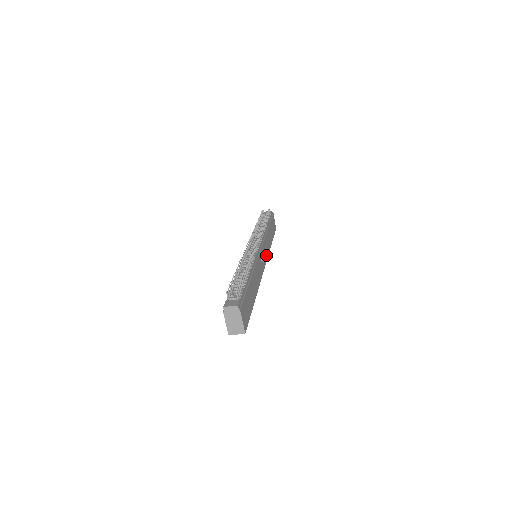
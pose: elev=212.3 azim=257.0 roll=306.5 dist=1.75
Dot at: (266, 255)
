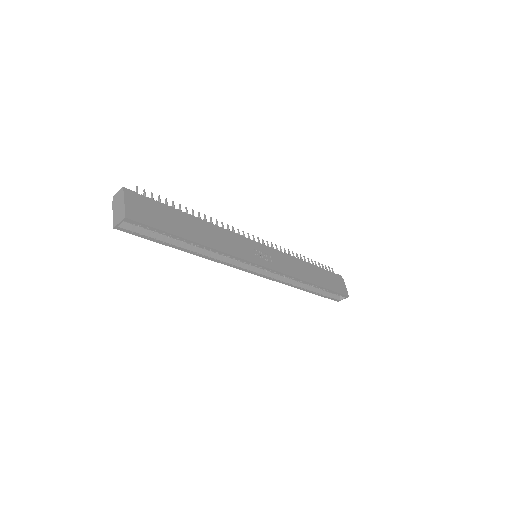
Dot at: (281, 268)
